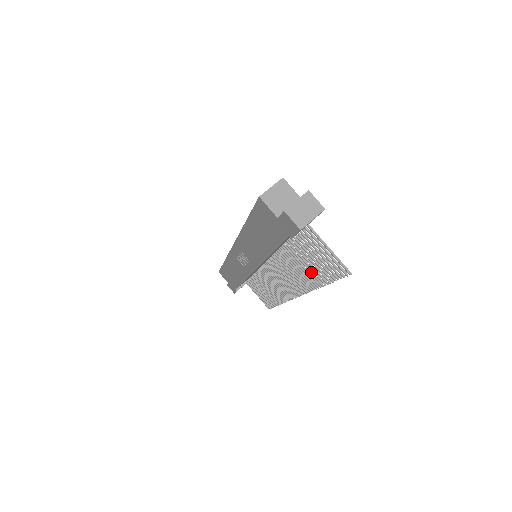
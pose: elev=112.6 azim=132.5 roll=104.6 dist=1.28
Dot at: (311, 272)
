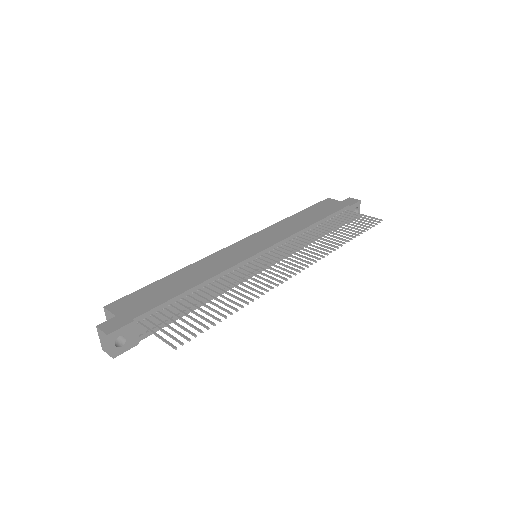
Dot at: (224, 304)
